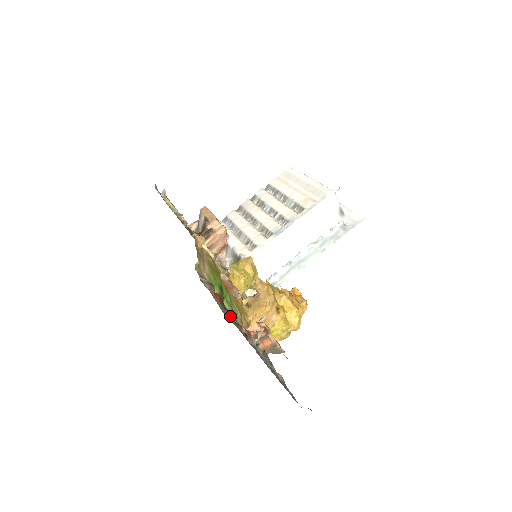
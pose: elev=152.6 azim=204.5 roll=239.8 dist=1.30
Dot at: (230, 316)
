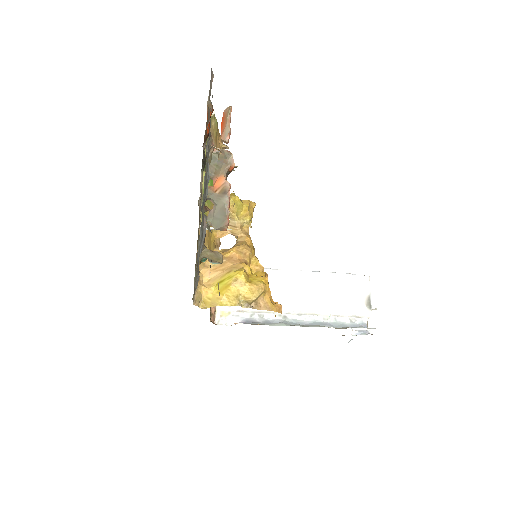
Dot at: (209, 113)
